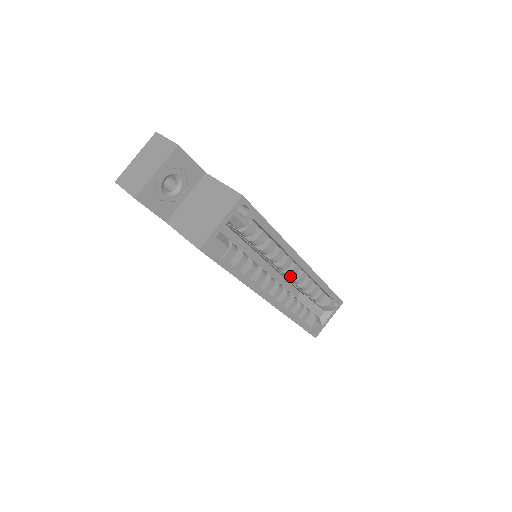
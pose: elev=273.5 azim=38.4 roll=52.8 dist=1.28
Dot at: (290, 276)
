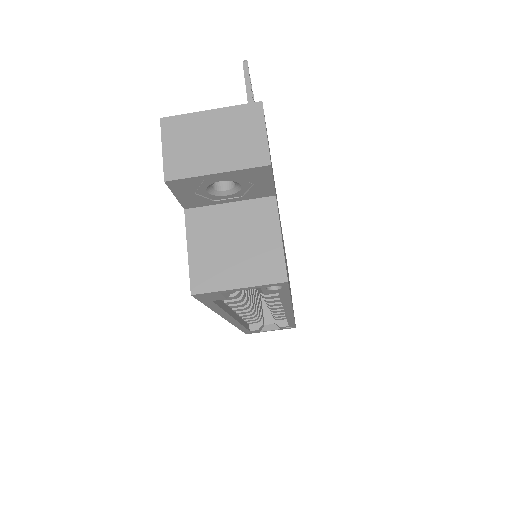
Dot at: (269, 307)
